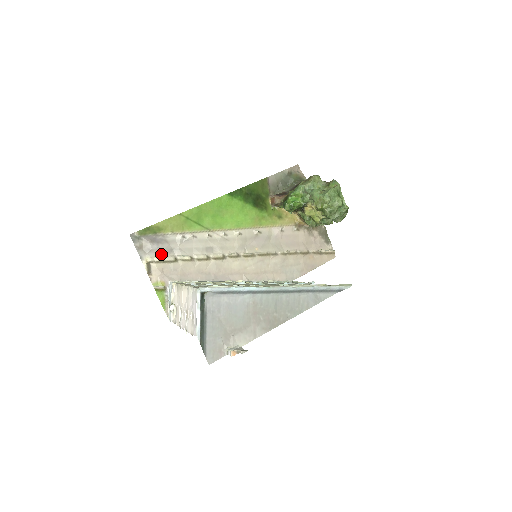
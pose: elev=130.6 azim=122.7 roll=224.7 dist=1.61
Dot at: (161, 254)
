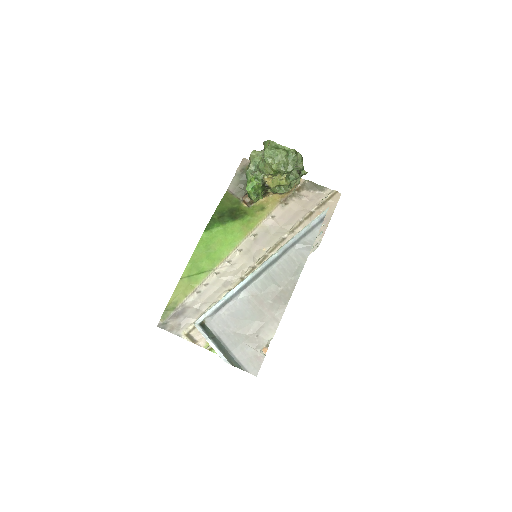
Dot at: (191, 320)
